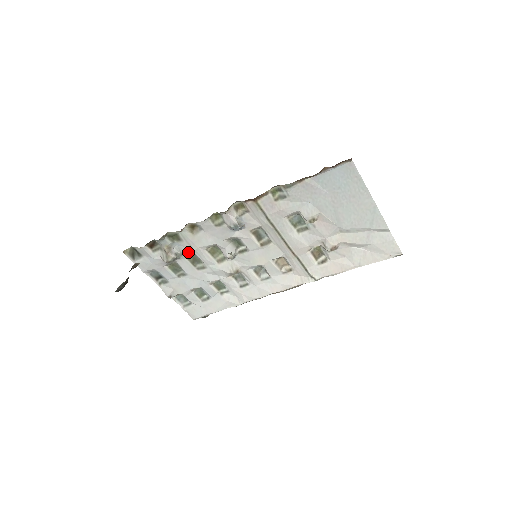
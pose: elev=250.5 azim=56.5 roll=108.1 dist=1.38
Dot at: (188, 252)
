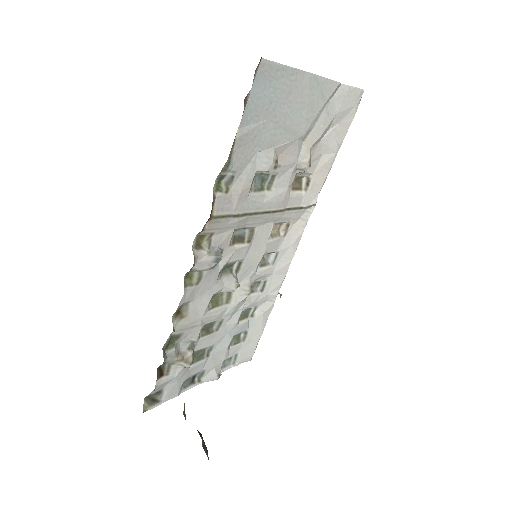
Dot at: (197, 333)
